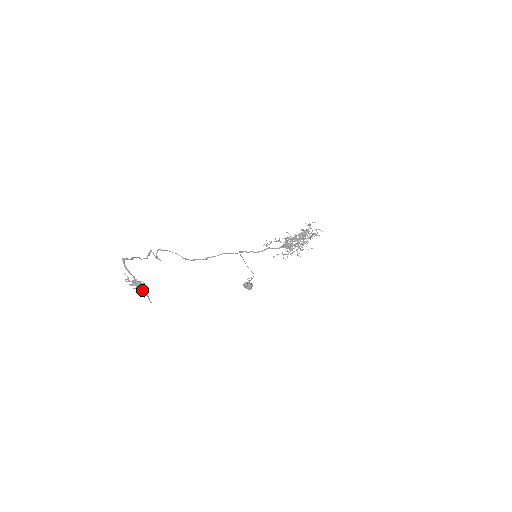
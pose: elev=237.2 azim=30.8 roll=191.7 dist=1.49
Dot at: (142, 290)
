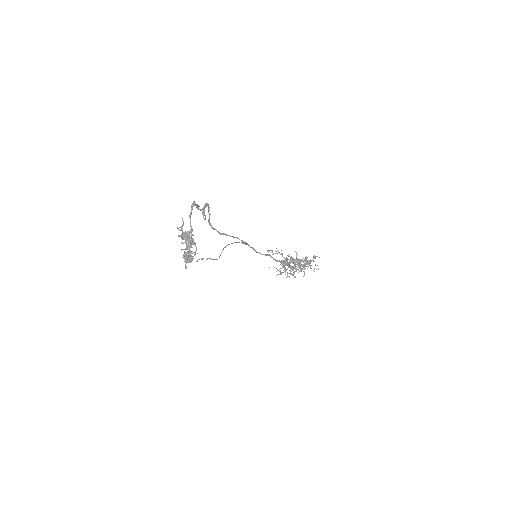
Dot at: (187, 249)
